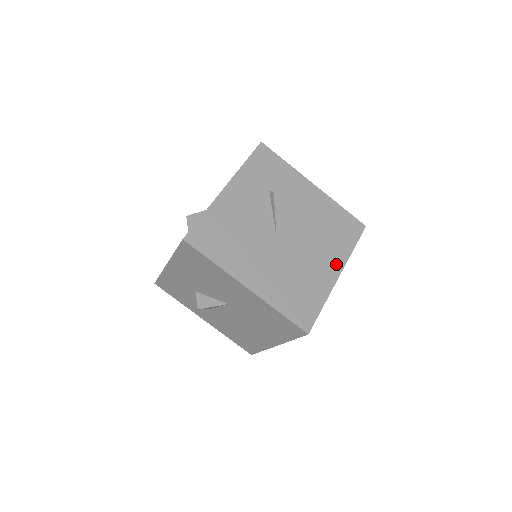
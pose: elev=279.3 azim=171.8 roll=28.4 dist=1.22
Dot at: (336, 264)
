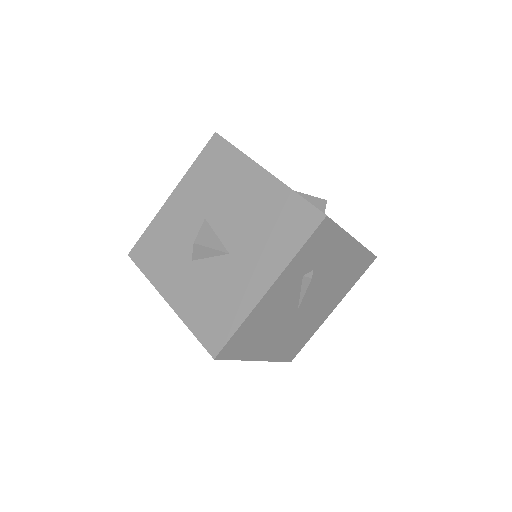
Dot at: (335, 303)
